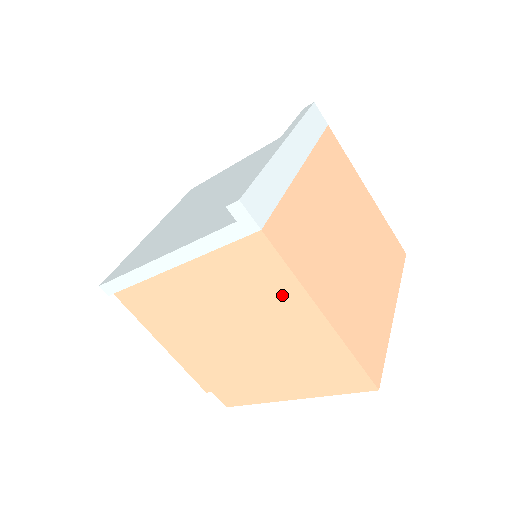
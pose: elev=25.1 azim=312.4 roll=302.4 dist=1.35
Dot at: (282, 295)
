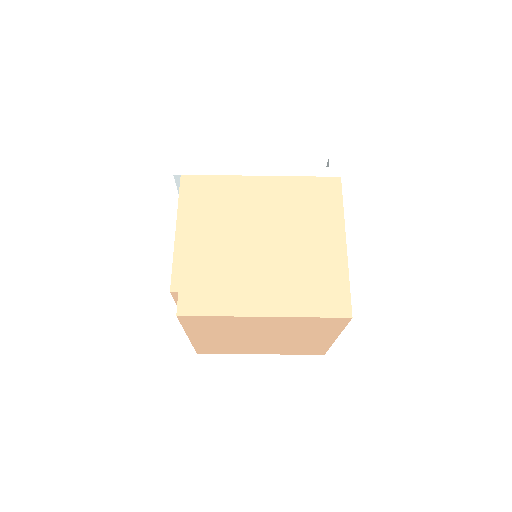
Dot at: (326, 218)
